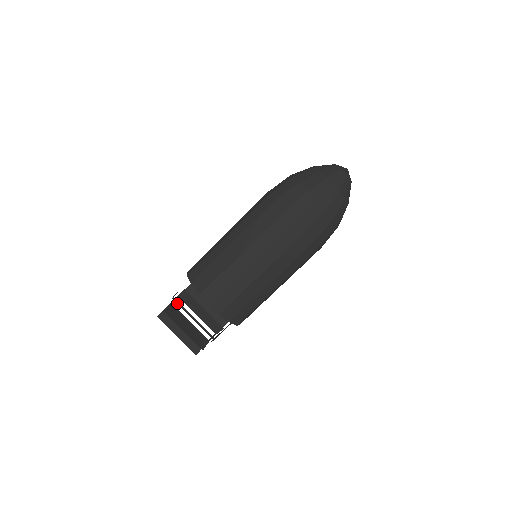
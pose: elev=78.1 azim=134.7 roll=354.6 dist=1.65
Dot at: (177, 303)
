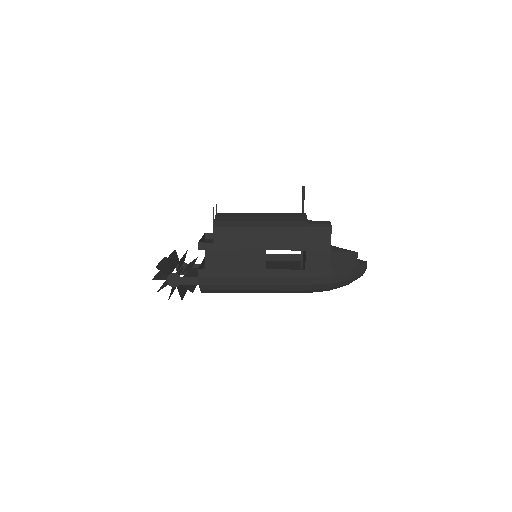
Dot at: (181, 296)
